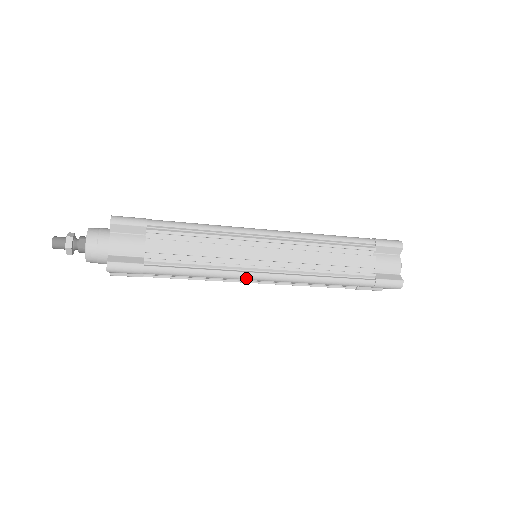
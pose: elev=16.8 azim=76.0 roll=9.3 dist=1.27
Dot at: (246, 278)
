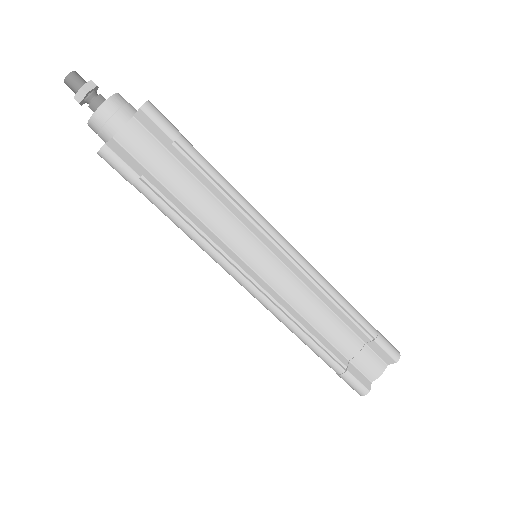
Dot at: (270, 229)
